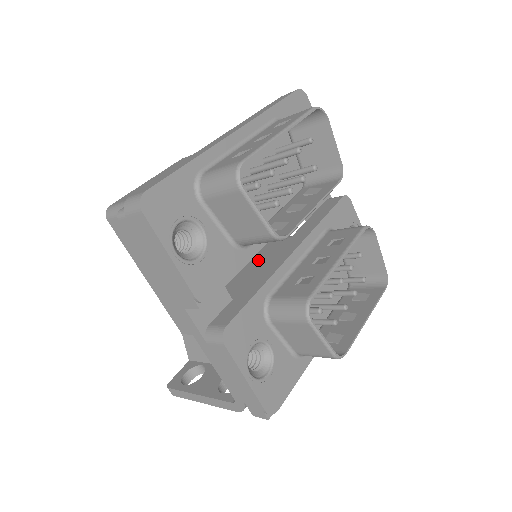
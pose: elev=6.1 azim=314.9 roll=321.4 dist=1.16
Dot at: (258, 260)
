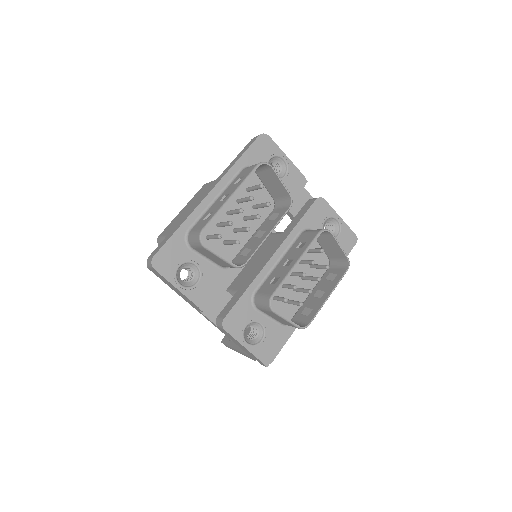
Dot at: (262, 255)
